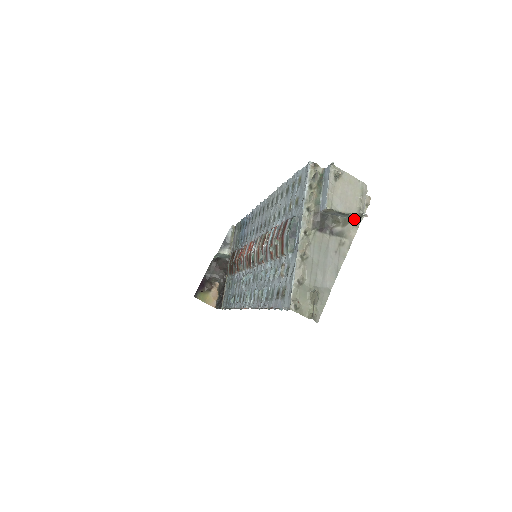
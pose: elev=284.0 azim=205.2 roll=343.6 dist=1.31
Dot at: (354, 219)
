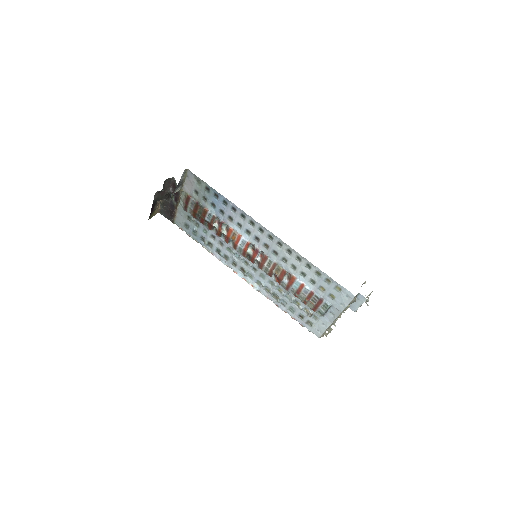
Dot at: occluded
